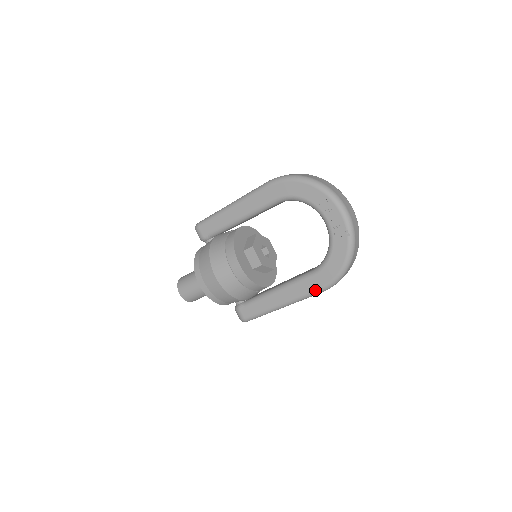
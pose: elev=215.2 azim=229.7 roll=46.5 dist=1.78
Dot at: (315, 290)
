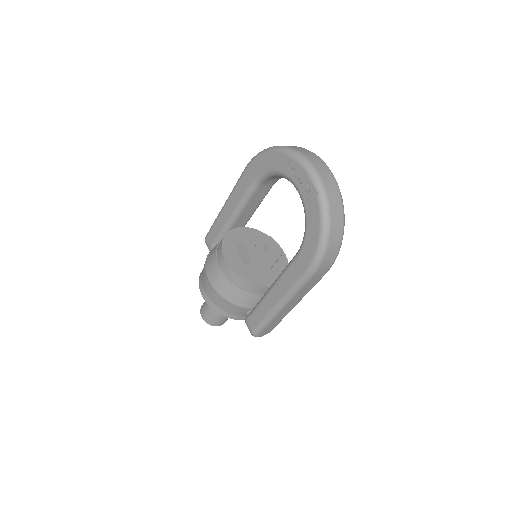
Dot at: (302, 274)
